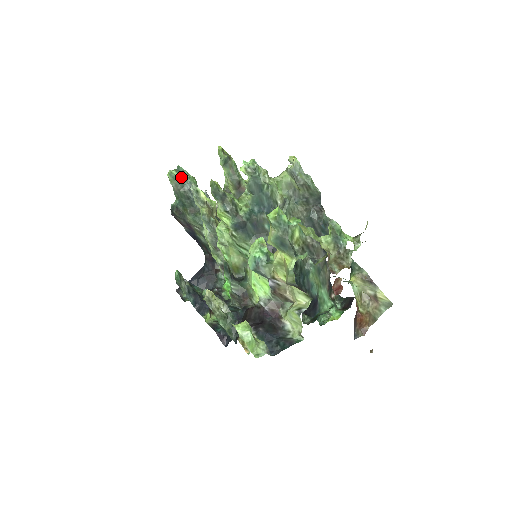
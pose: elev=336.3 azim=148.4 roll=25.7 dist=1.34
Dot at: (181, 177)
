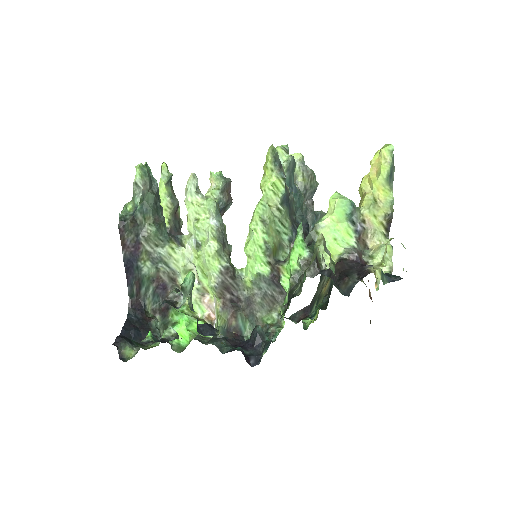
Dot at: (150, 175)
